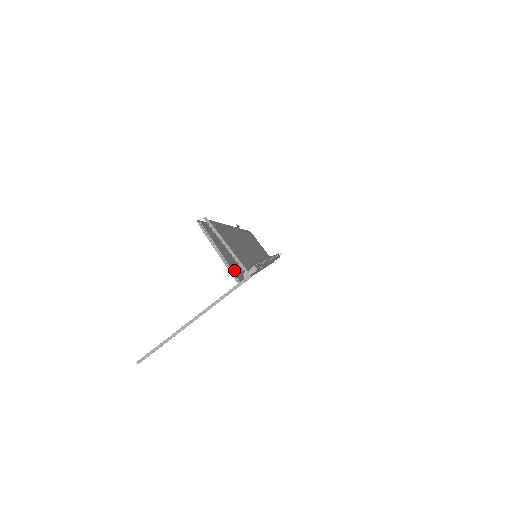
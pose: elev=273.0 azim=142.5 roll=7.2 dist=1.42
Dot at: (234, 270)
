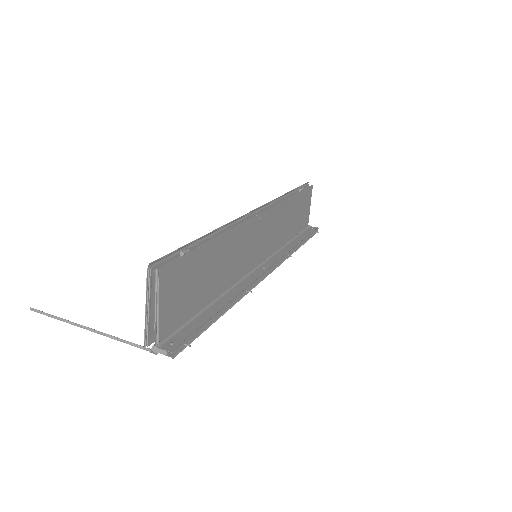
Dot at: occluded
